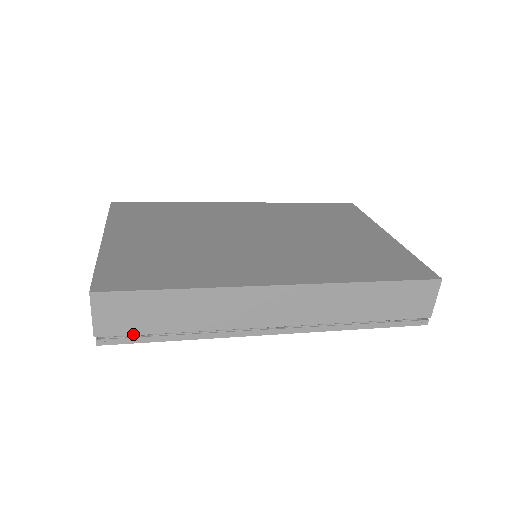
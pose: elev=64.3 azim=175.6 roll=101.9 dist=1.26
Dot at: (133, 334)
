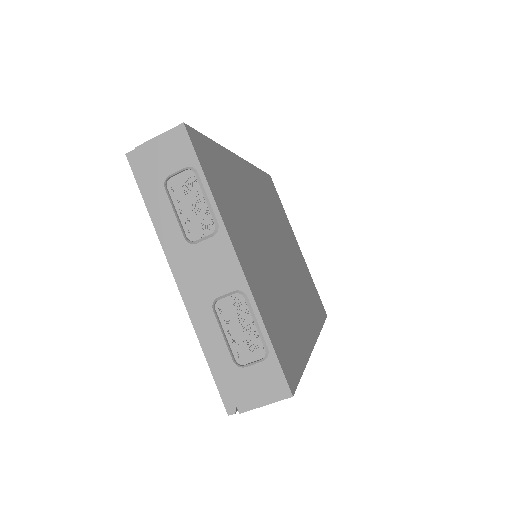
Dot at: occluded
